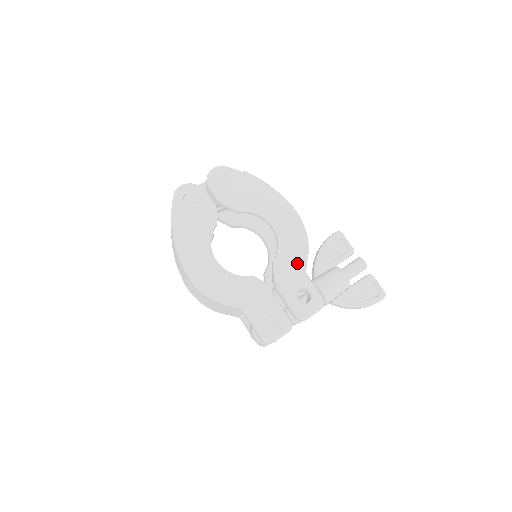
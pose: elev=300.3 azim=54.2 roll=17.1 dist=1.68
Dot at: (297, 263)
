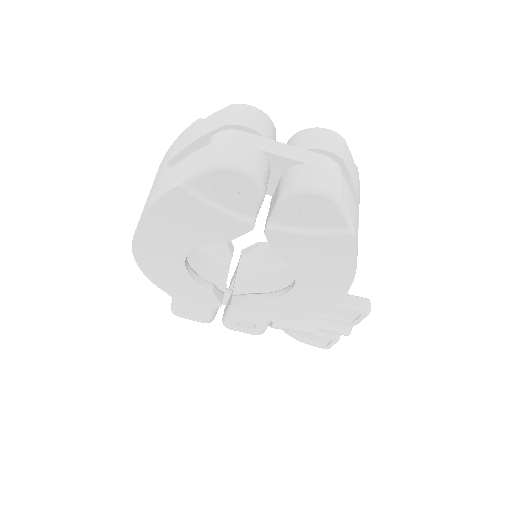
Dot at: (273, 316)
